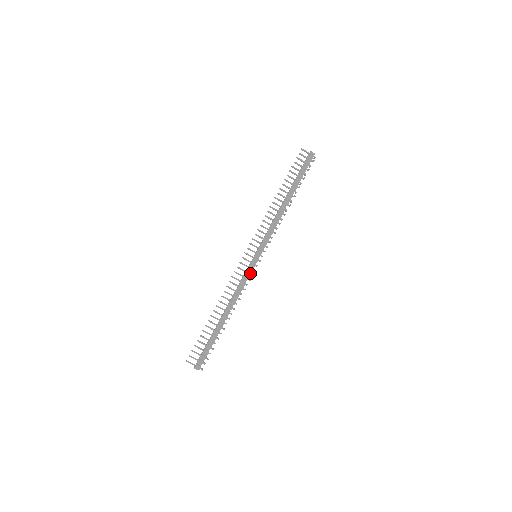
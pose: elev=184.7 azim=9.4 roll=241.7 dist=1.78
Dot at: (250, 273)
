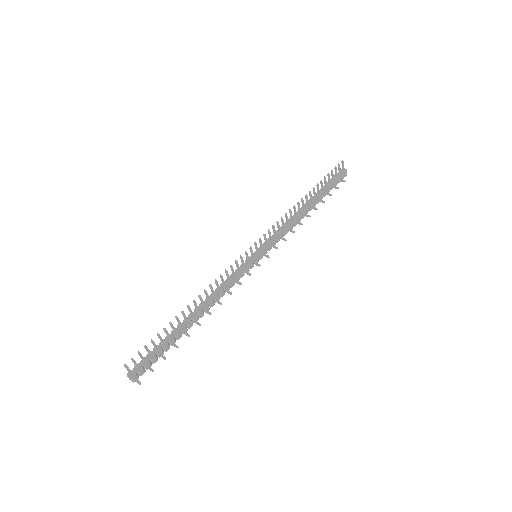
Dot at: occluded
